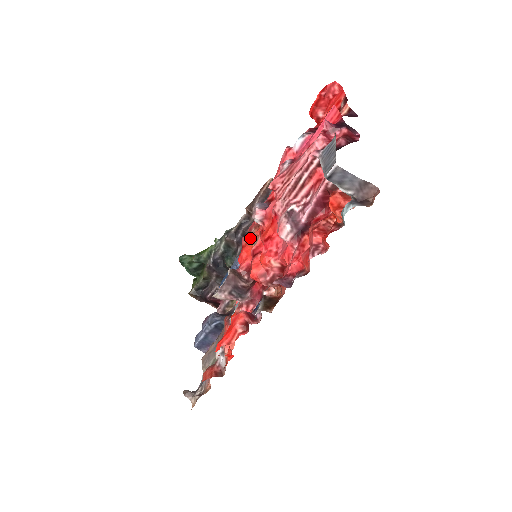
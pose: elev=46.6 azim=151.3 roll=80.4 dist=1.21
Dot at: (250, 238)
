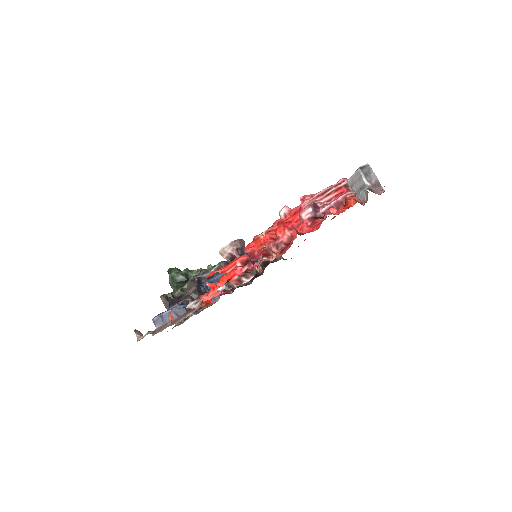
Dot at: (266, 230)
